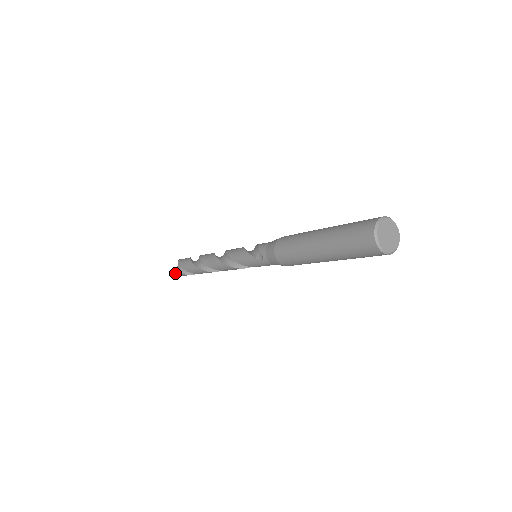
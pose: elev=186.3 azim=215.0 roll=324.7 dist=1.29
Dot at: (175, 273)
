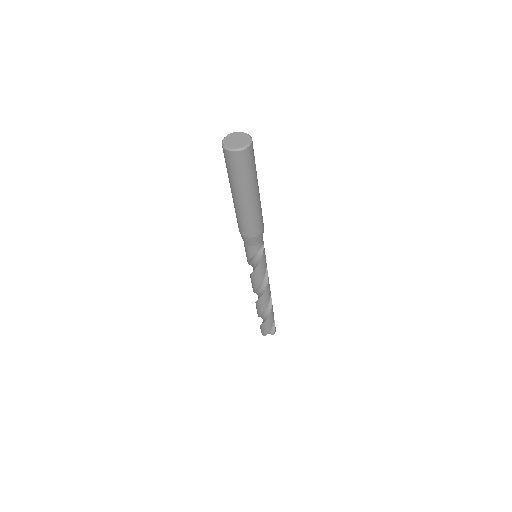
Dot at: occluded
